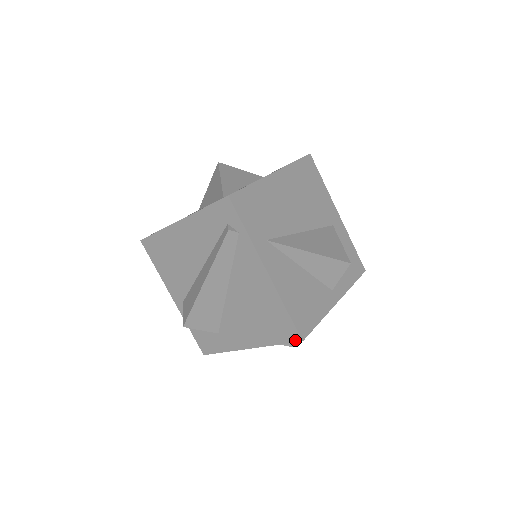
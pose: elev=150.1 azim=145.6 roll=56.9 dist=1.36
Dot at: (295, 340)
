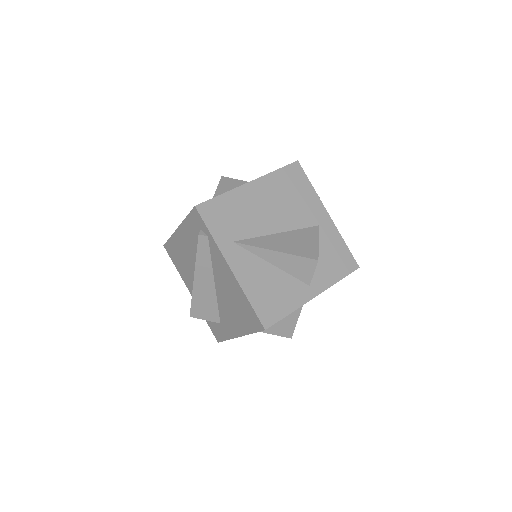
Dot at: (261, 329)
